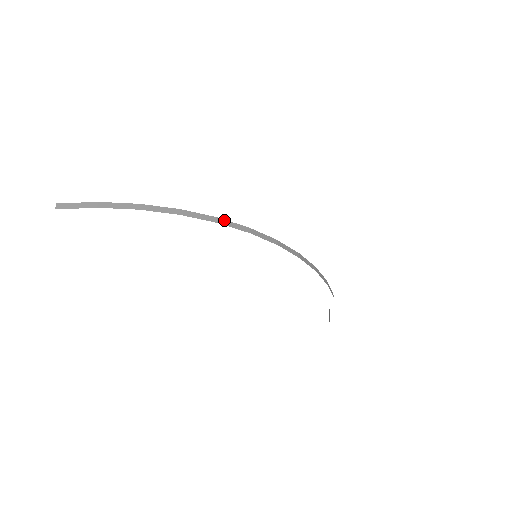
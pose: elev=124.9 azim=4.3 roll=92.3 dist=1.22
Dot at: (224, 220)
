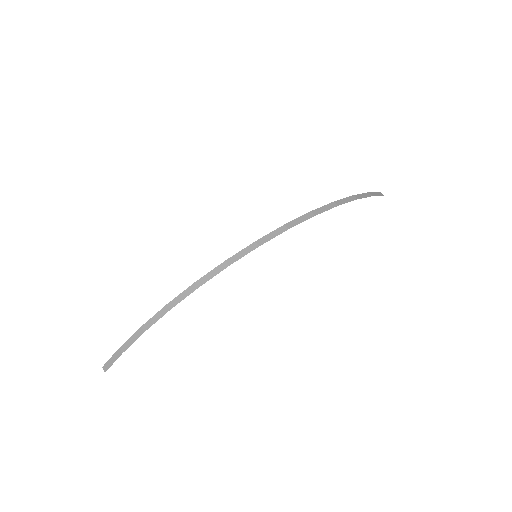
Dot at: (202, 278)
